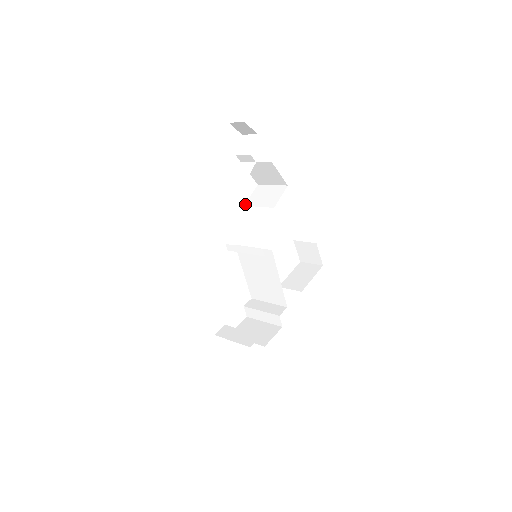
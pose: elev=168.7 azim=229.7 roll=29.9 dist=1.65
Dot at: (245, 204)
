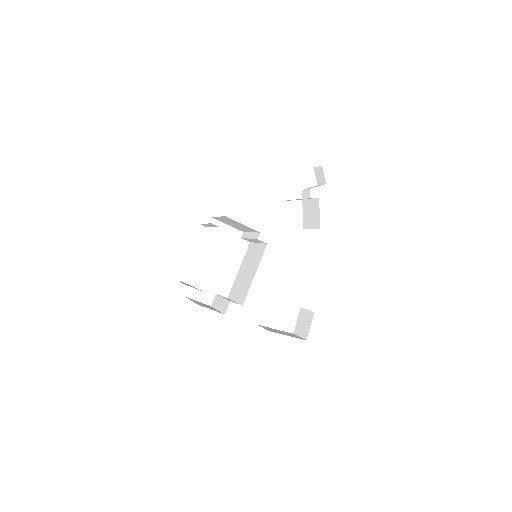
Dot at: occluded
